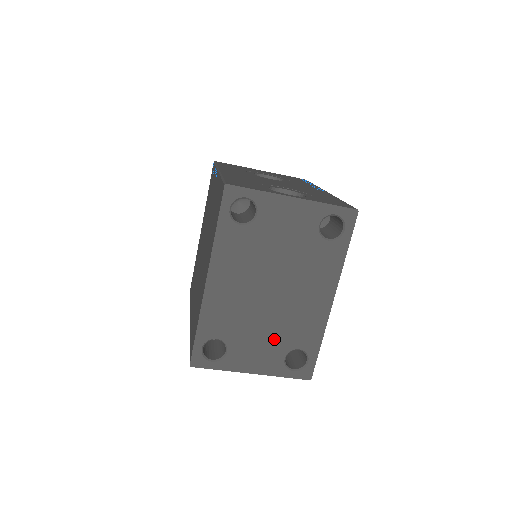
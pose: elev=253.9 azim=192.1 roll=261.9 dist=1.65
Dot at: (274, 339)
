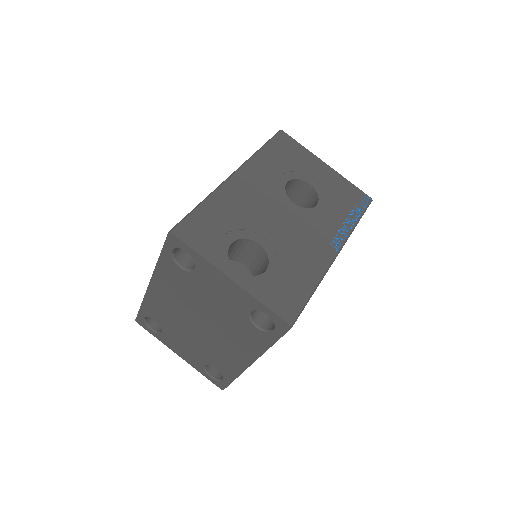
Dot at: (198, 350)
